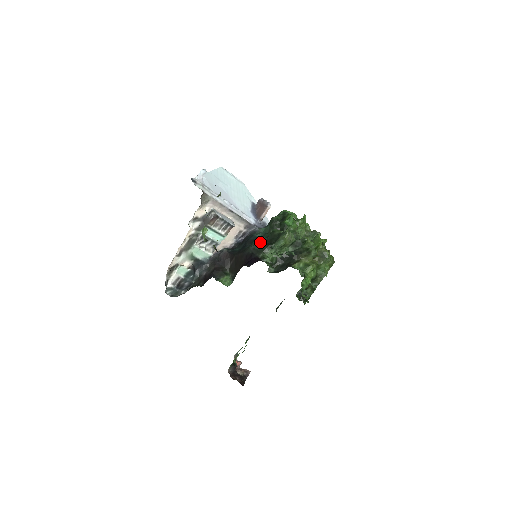
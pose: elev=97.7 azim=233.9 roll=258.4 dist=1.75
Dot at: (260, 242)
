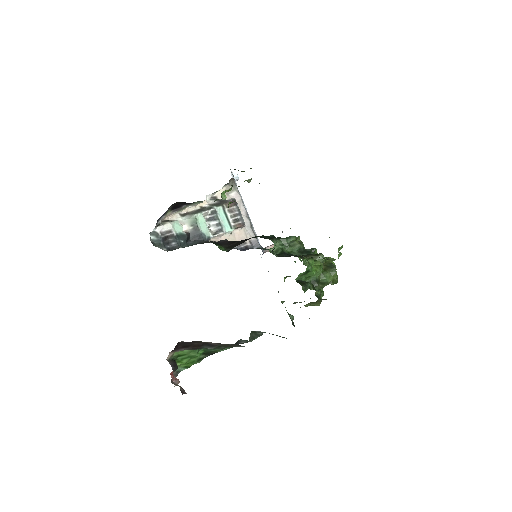
Dot at: (269, 236)
